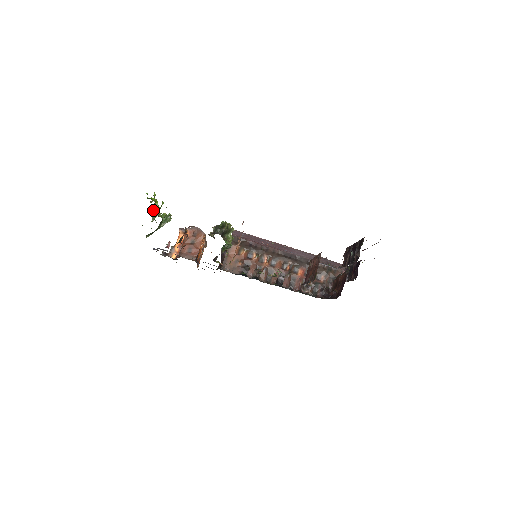
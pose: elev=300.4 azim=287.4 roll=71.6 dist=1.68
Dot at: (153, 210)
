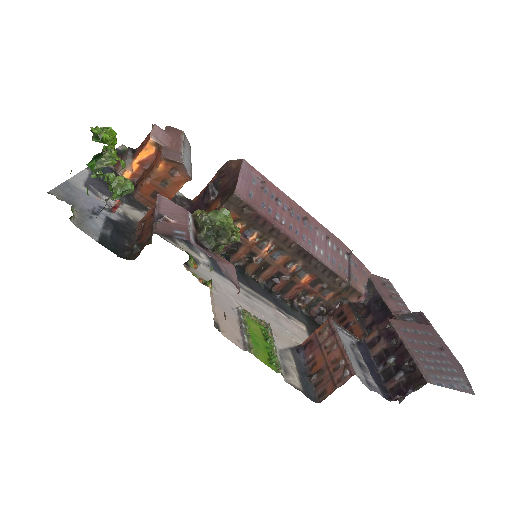
Dot at: (100, 158)
